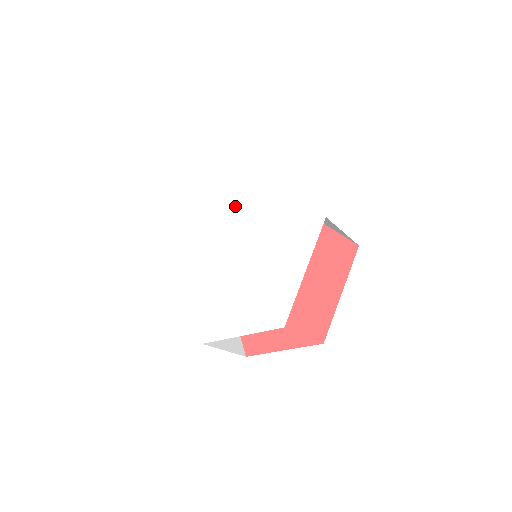
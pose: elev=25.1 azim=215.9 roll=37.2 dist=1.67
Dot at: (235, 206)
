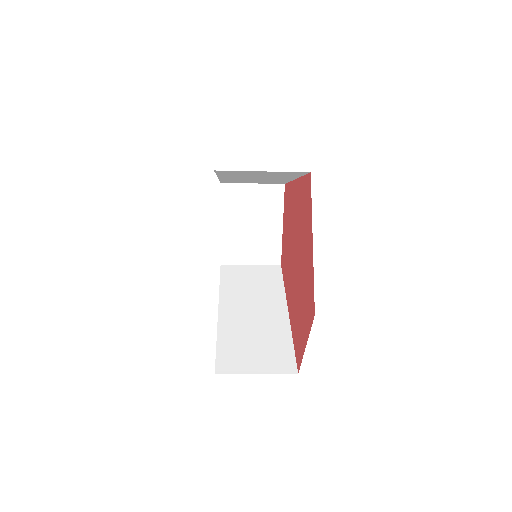
Dot at: occluded
